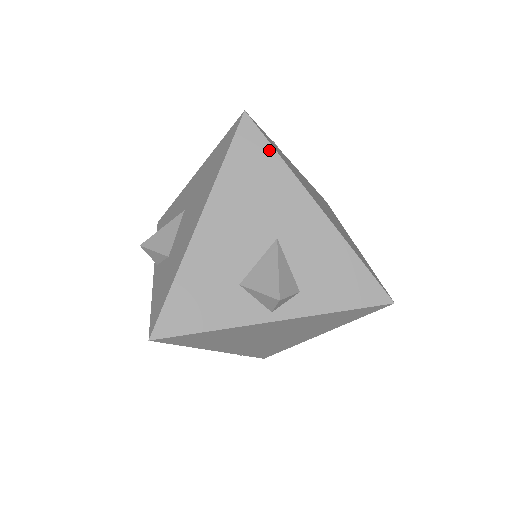
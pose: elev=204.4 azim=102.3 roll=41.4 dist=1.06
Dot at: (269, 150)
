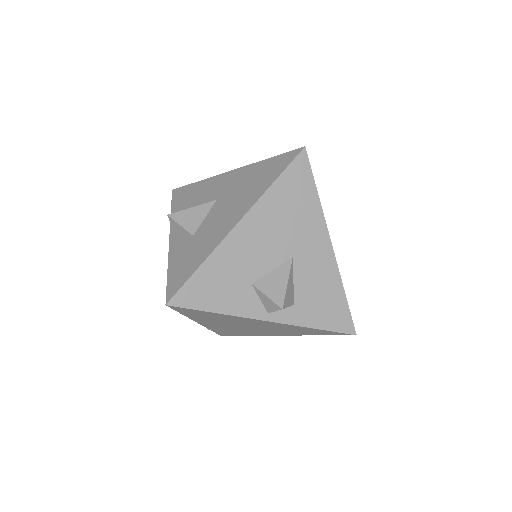
Dot at: (312, 186)
